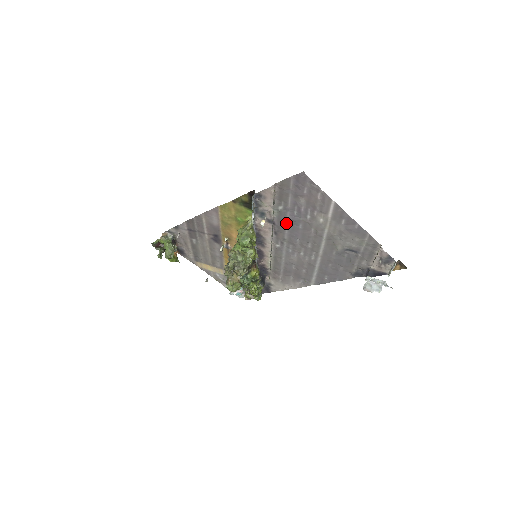
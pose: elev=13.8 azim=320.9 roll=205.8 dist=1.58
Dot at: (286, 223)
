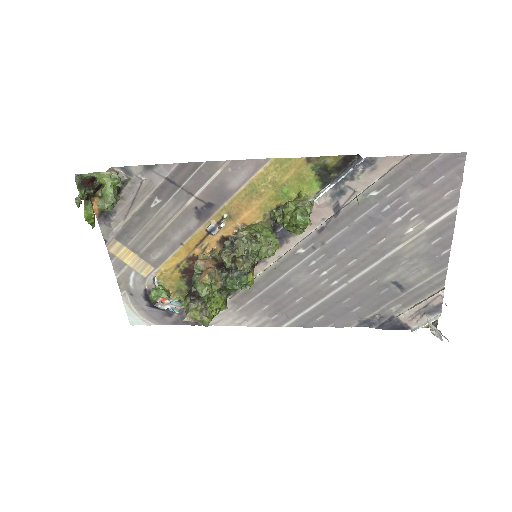
Dot at: (354, 219)
